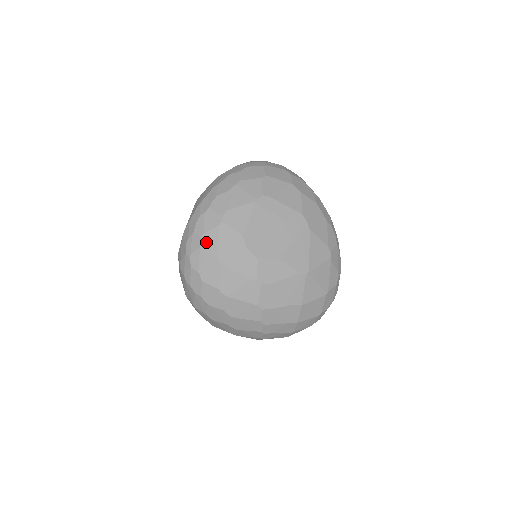
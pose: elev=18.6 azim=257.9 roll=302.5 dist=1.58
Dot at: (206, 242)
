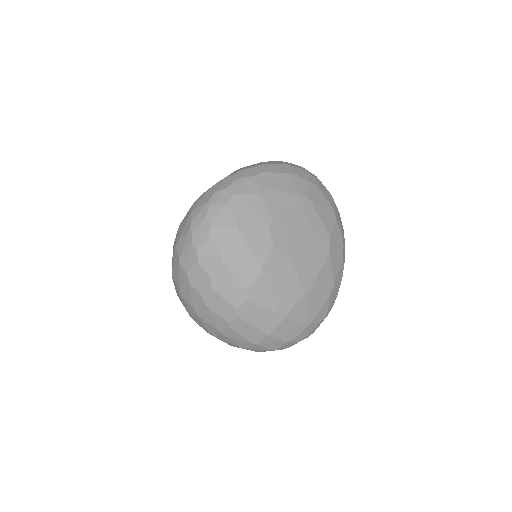
Dot at: (235, 202)
